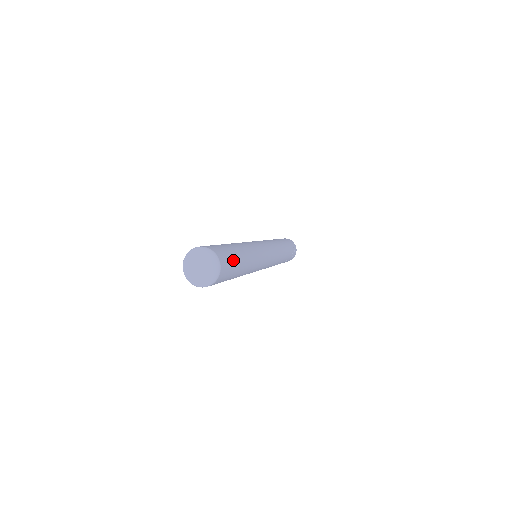
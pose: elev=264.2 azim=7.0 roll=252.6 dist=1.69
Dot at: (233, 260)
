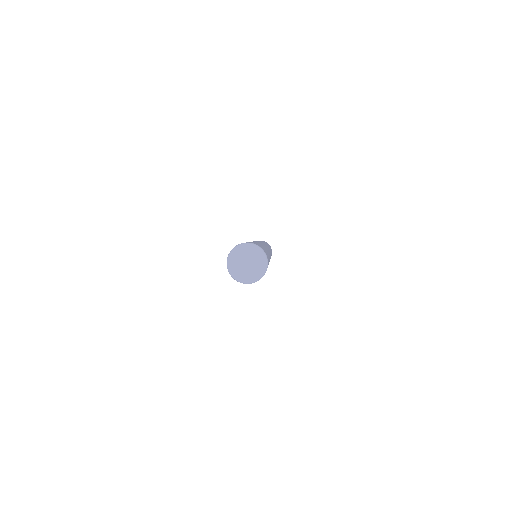
Dot at: (267, 254)
